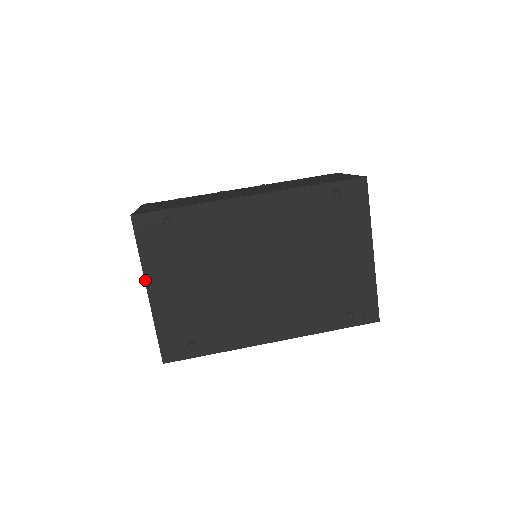
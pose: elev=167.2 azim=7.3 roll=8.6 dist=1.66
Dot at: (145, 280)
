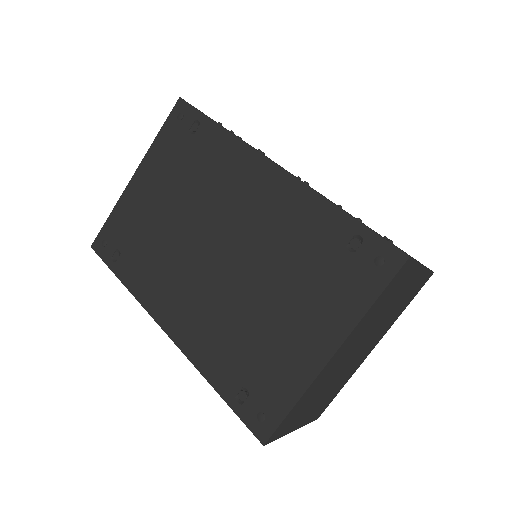
Dot at: (141, 162)
